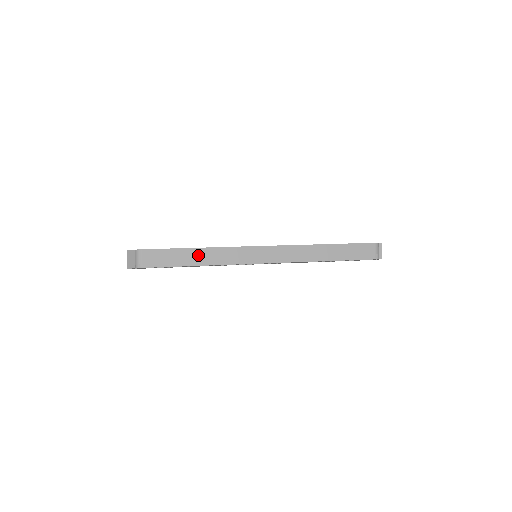
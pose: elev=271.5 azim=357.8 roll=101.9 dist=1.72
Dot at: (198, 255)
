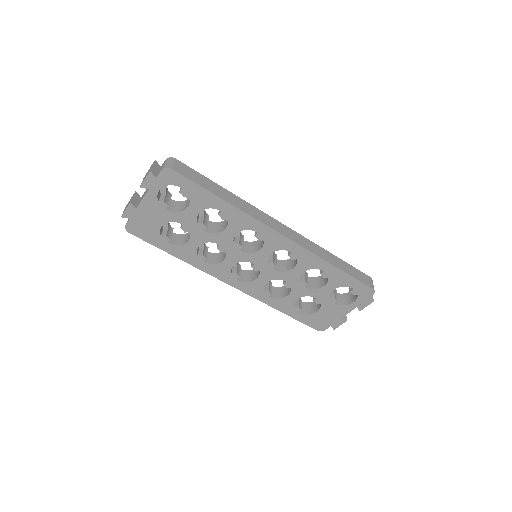
Dot at: (225, 193)
